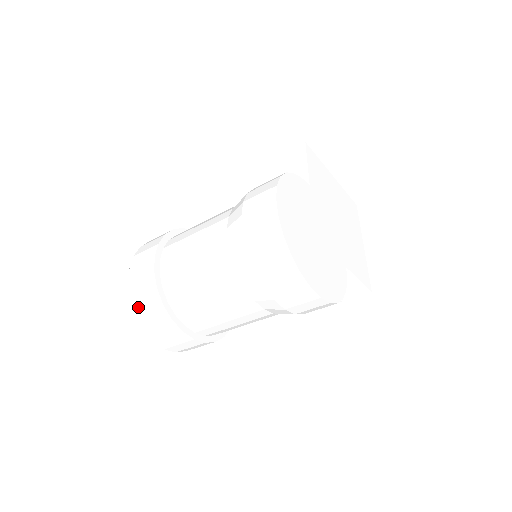
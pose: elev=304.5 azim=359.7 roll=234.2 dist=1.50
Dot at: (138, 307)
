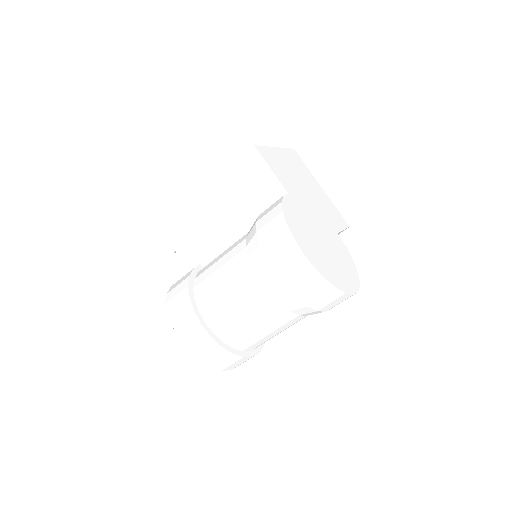
Dot at: (209, 363)
